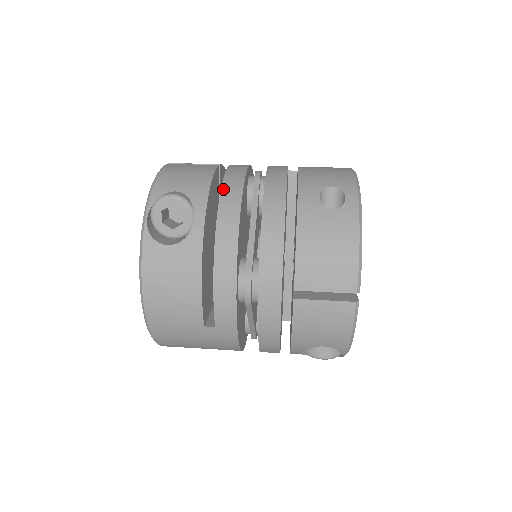
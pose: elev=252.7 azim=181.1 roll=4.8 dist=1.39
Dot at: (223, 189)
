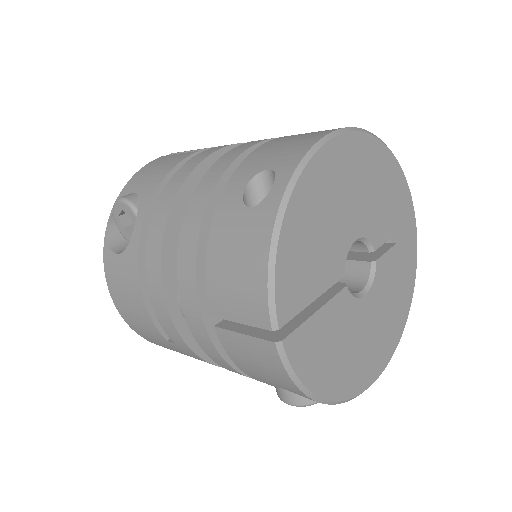
Dot at: (167, 186)
